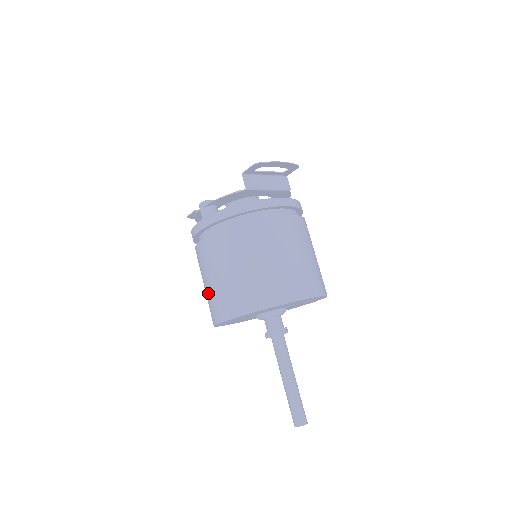
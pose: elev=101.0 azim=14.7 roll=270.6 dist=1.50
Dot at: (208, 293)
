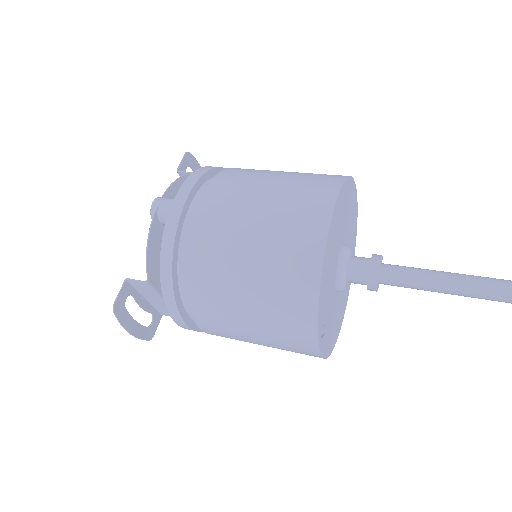
Dot at: (270, 236)
